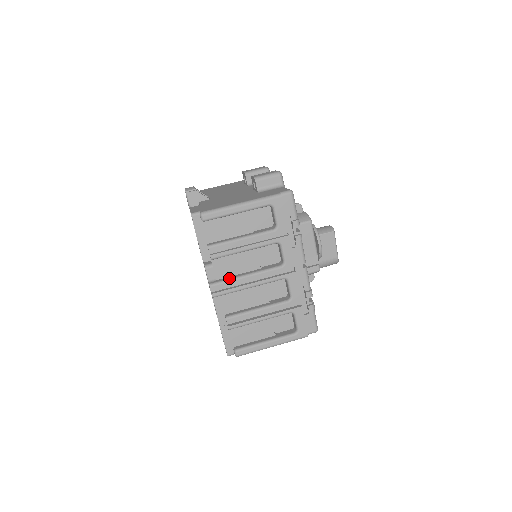
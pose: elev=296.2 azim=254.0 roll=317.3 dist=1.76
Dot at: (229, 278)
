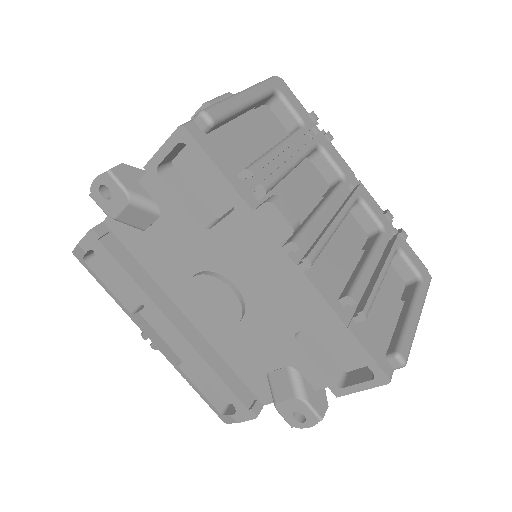
Dot at: (305, 222)
